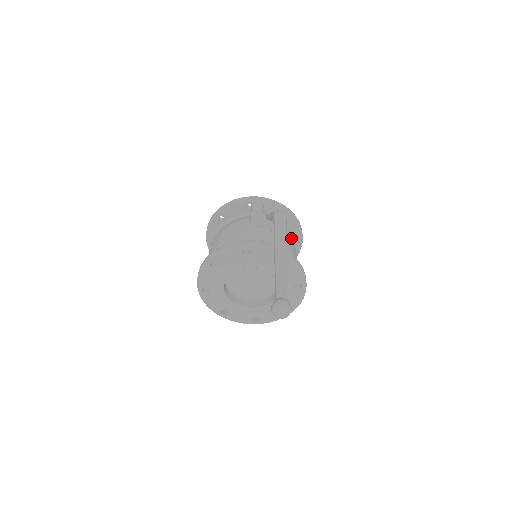
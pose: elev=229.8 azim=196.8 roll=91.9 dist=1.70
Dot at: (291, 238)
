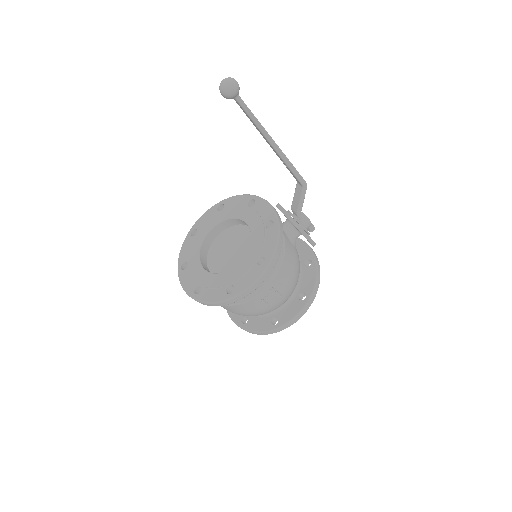
Dot at: (298, 270)
